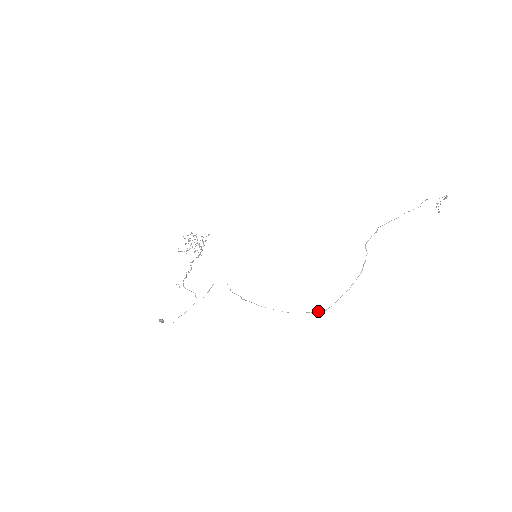
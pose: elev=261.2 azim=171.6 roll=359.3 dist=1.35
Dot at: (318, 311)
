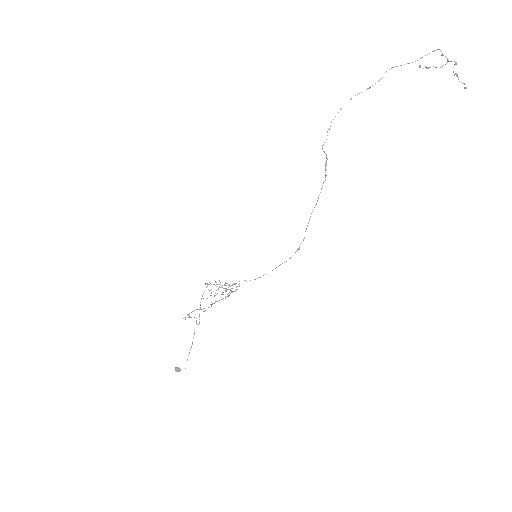
Dot at: occluded
